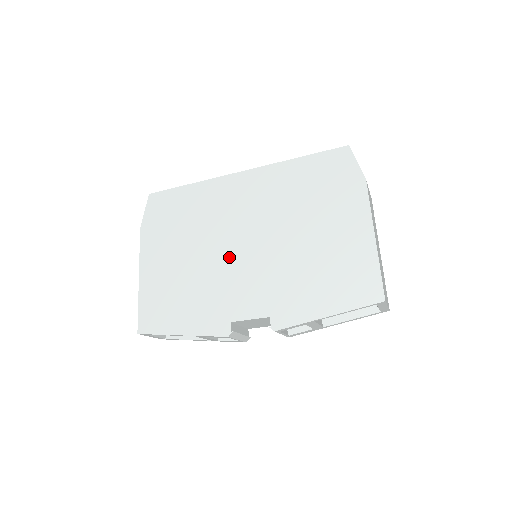
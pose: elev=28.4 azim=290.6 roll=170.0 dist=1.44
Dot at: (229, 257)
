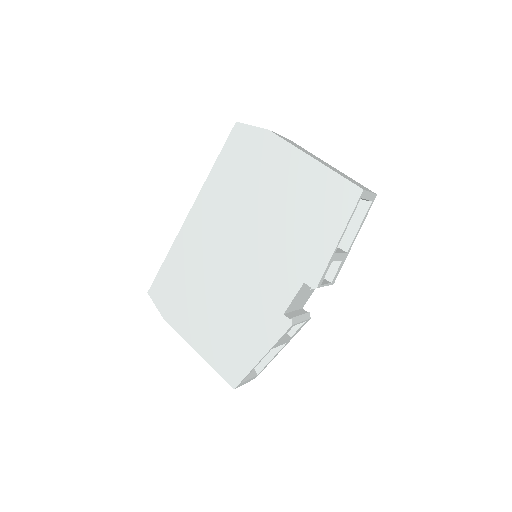
Dot at: (238, 275)
